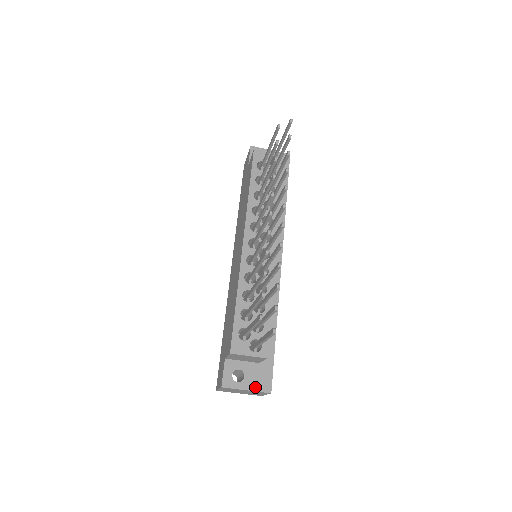
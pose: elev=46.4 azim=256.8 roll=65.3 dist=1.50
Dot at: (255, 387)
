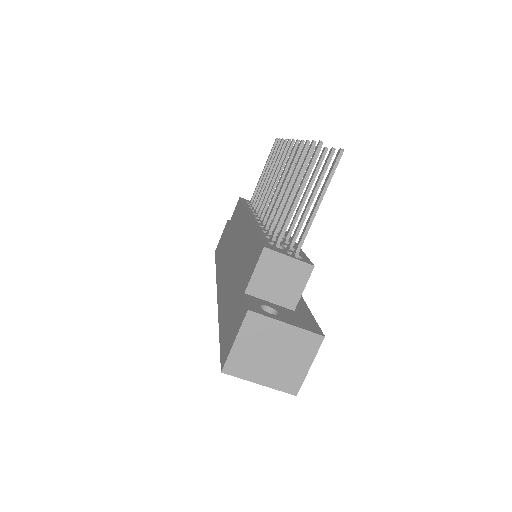
Dot at: (298, 325)
